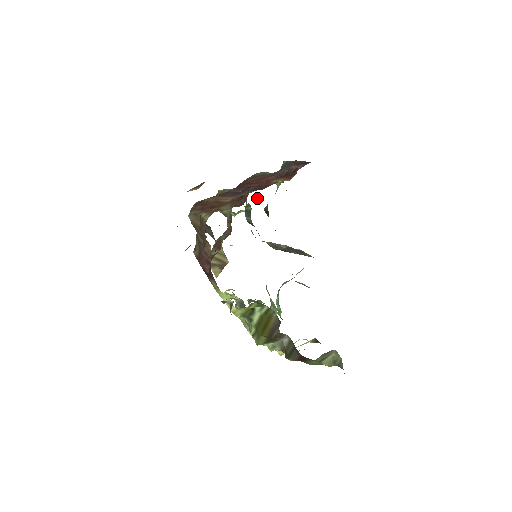
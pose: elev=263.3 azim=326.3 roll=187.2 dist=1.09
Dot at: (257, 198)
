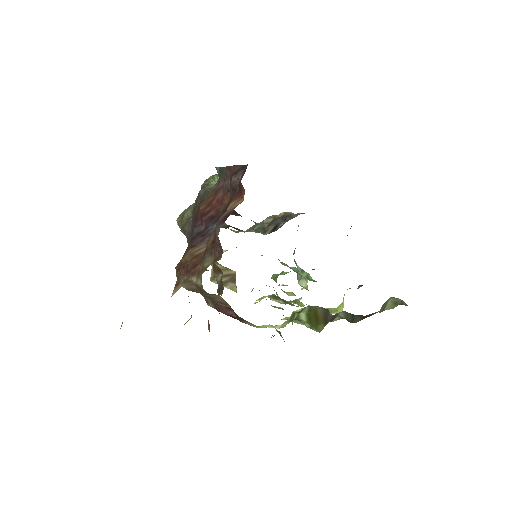
Dot at: occluded
